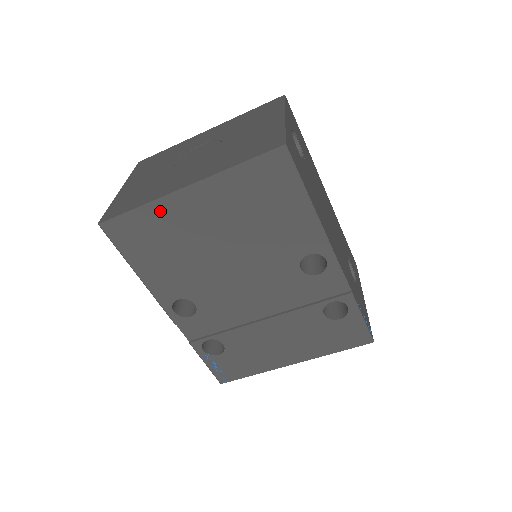
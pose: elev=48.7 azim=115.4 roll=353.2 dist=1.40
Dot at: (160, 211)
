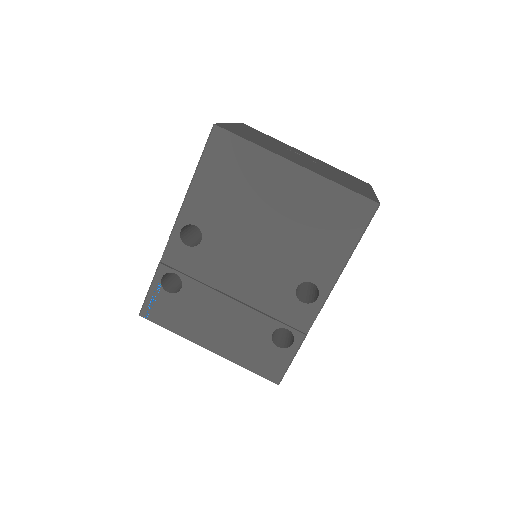
Dot at: (263, 160)
